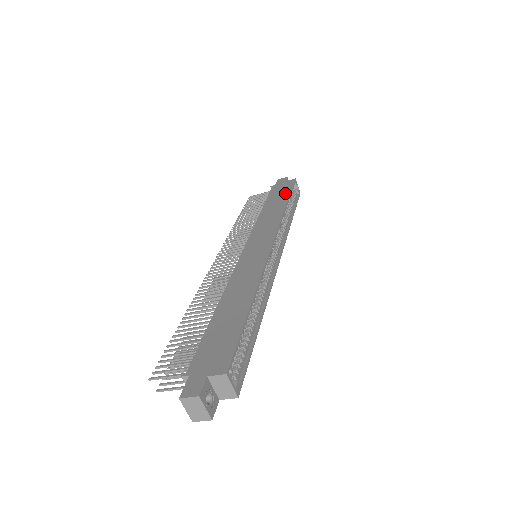
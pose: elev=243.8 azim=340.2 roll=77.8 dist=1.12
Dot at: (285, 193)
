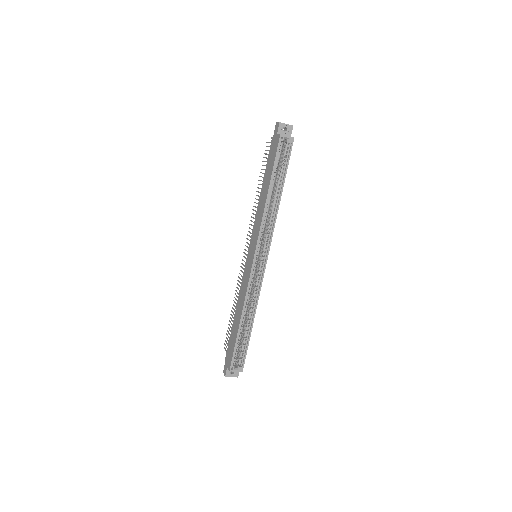
Dot at: (271, 168)
